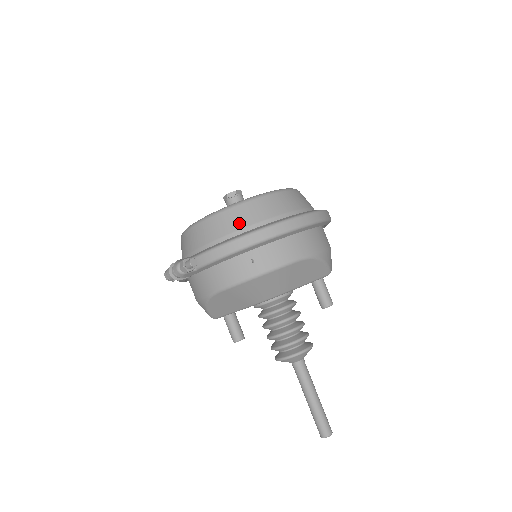
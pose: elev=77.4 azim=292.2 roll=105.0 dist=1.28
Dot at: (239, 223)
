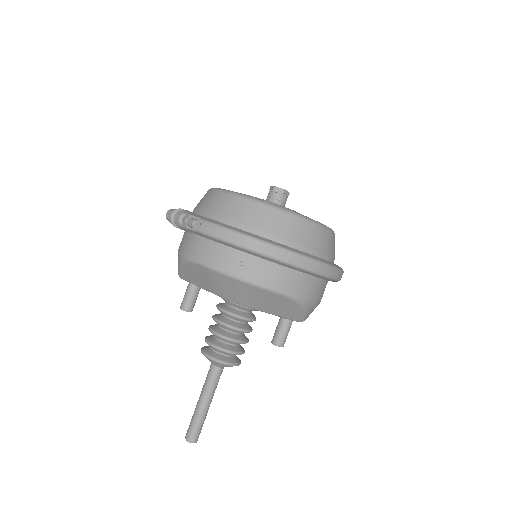
Dot at: (261, 223)
